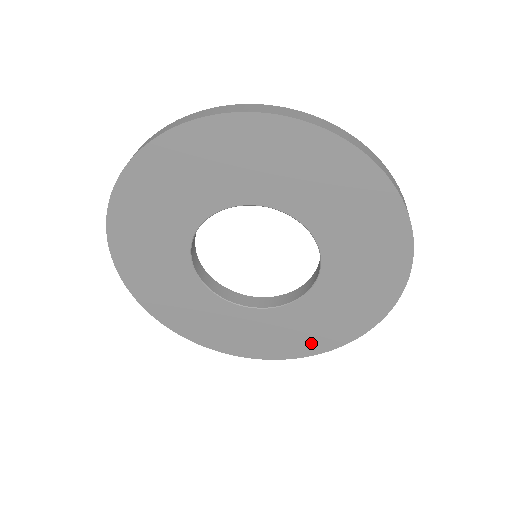
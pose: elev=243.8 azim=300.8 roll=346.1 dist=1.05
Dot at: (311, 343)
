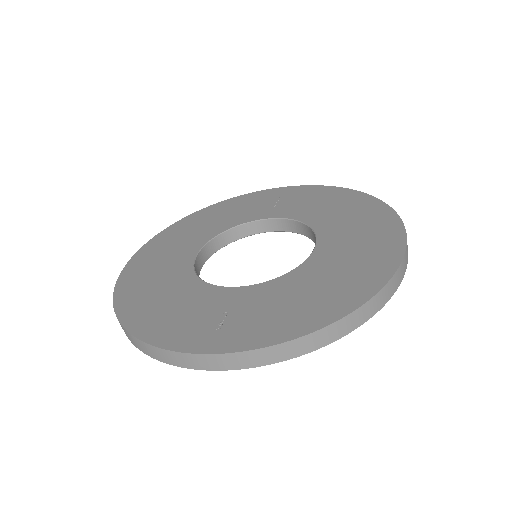
Dot at: occluded
